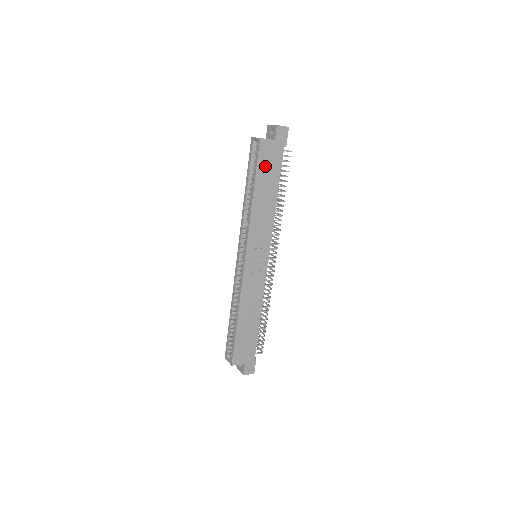
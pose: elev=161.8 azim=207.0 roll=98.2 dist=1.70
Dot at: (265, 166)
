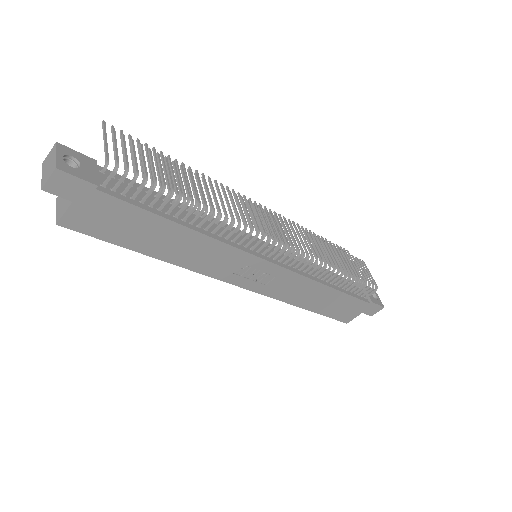
Dot at: (116, 230)
